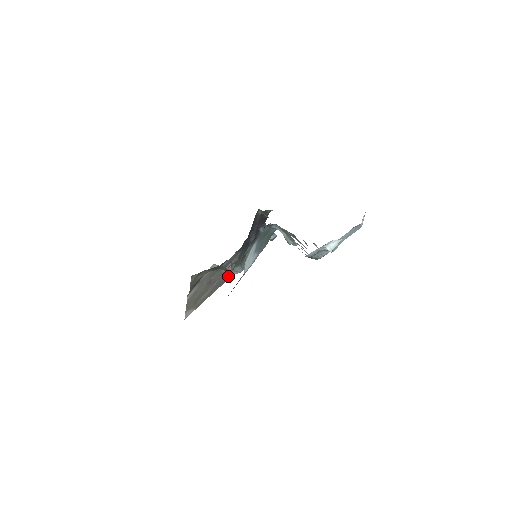
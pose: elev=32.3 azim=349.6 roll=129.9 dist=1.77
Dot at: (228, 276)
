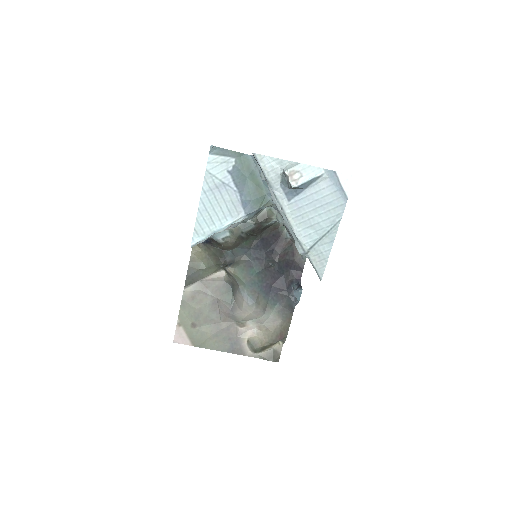
Dot at: (246, 349)
